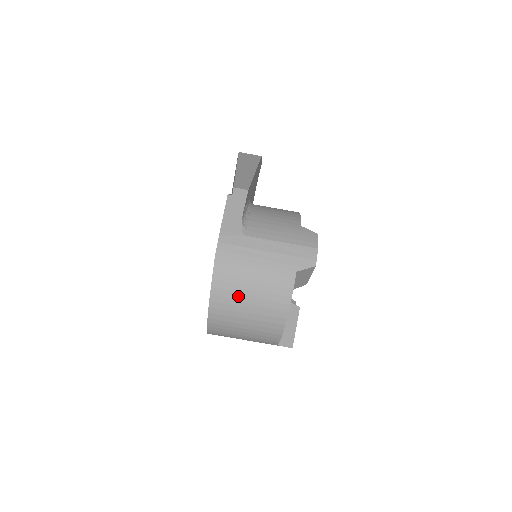
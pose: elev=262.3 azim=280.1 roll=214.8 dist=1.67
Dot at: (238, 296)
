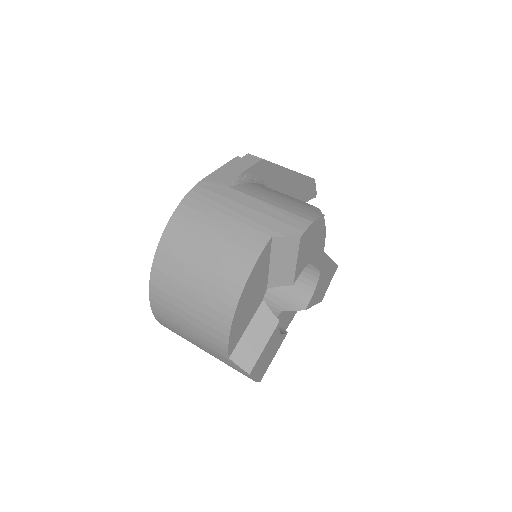
Dot at: (190, 248)
